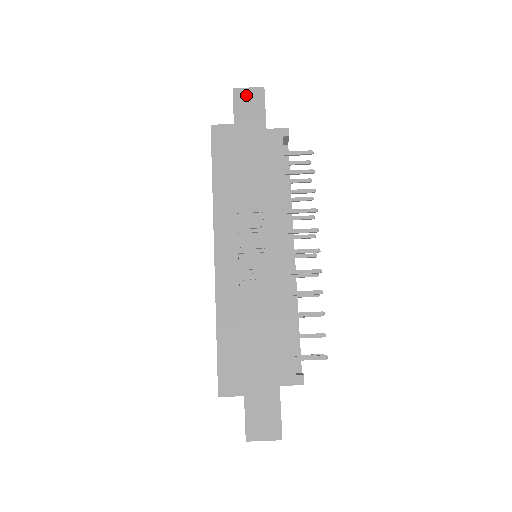
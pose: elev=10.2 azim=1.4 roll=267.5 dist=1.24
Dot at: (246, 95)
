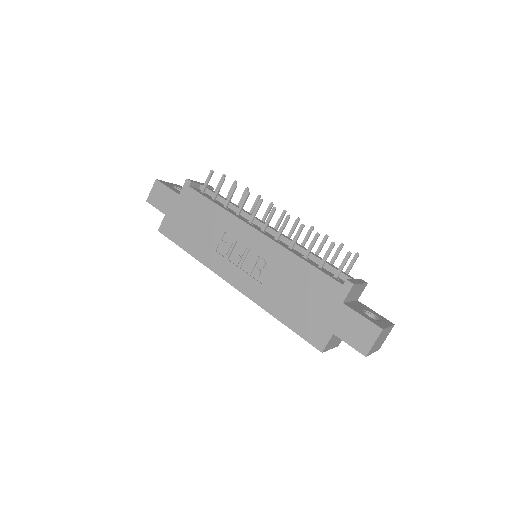
Dot at: (154, 195)
